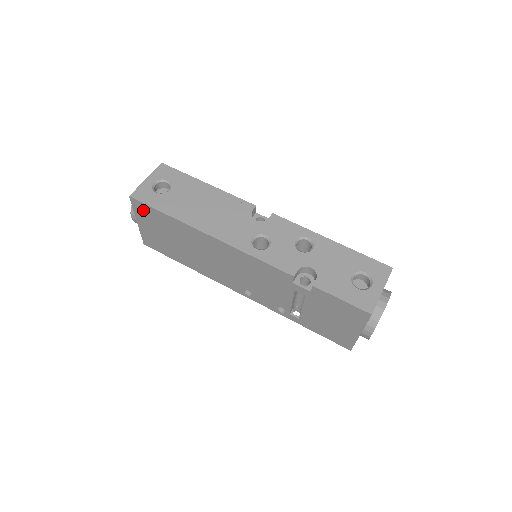
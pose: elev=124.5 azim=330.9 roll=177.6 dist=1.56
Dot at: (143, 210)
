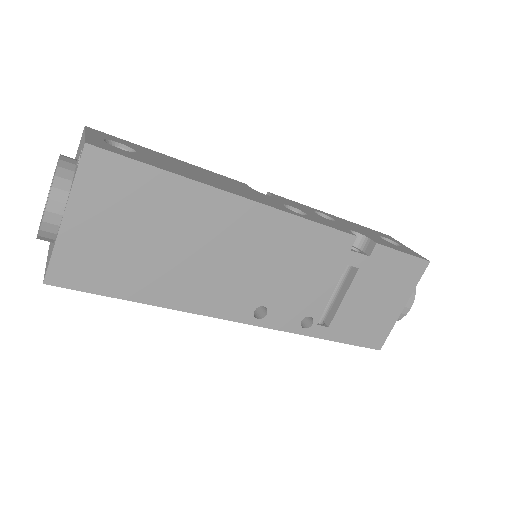
Dot at: (106, 174)
